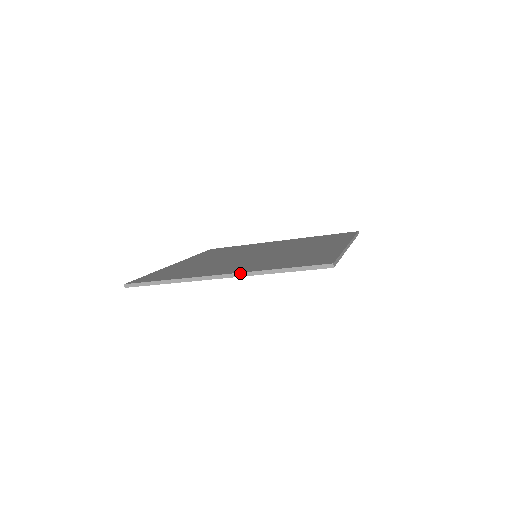
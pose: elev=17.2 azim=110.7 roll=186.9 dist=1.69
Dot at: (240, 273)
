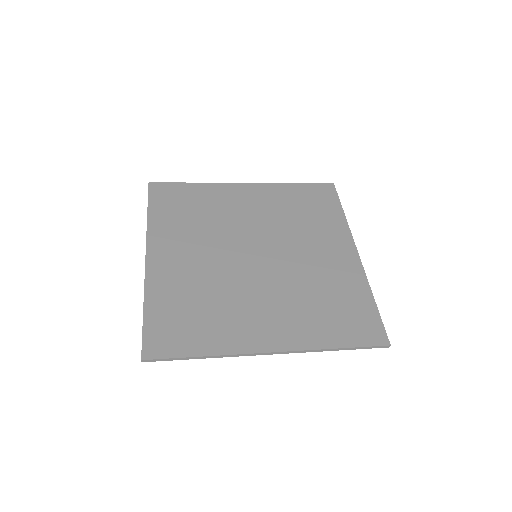
Dot at: (296, 351)
